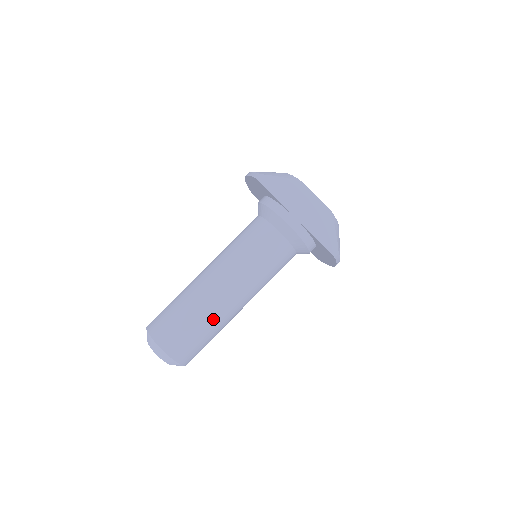
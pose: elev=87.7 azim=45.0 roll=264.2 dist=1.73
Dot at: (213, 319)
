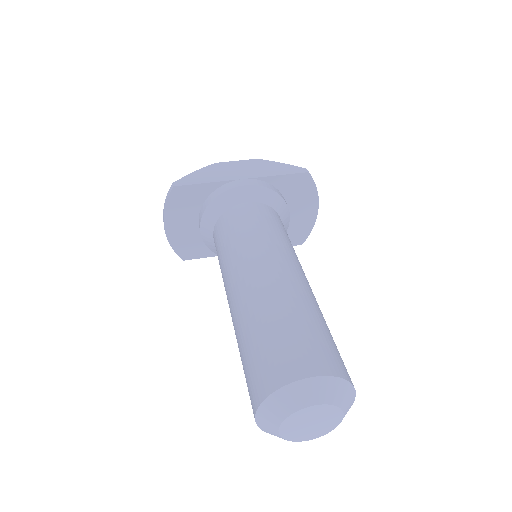
Dot at: (303, 301)
